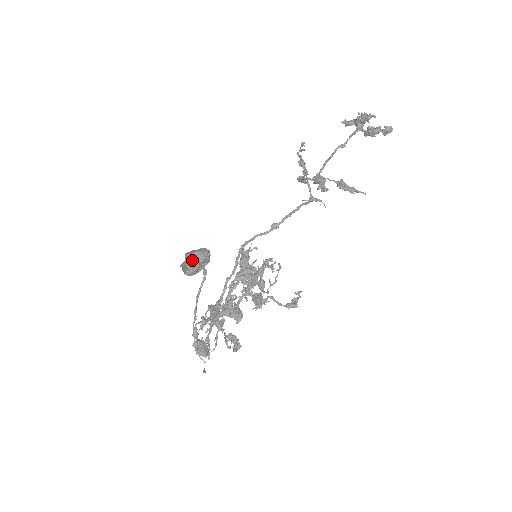
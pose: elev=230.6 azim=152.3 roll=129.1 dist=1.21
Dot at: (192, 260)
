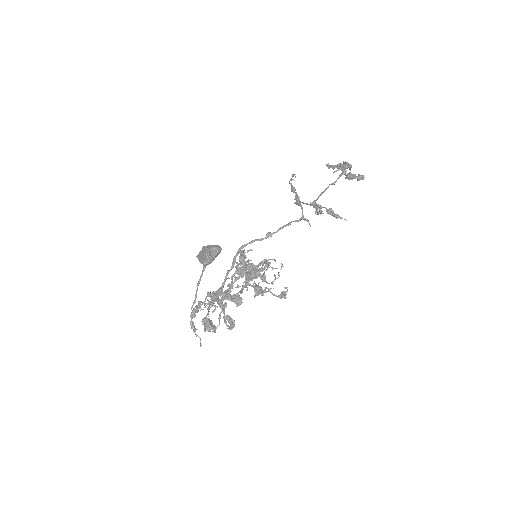
Dot at: (210, 253)
